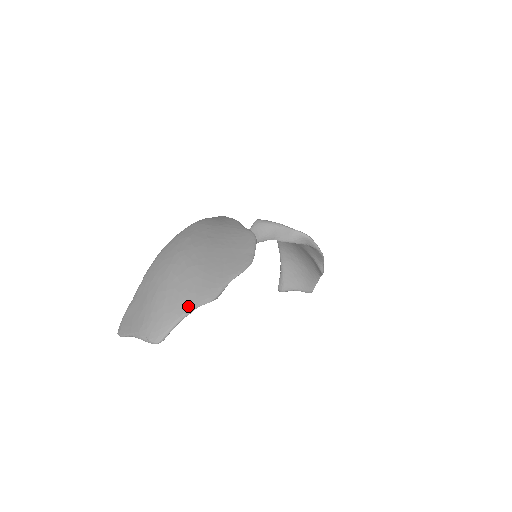
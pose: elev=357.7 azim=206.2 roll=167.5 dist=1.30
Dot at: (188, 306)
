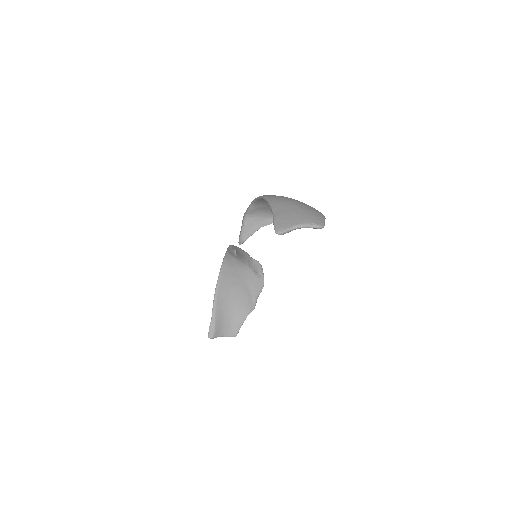
Dot at: occluded
